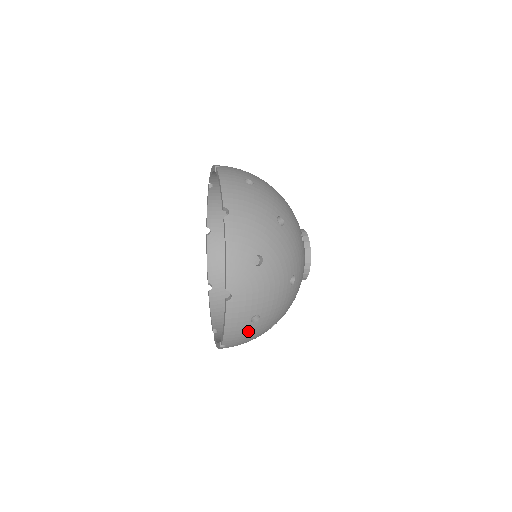
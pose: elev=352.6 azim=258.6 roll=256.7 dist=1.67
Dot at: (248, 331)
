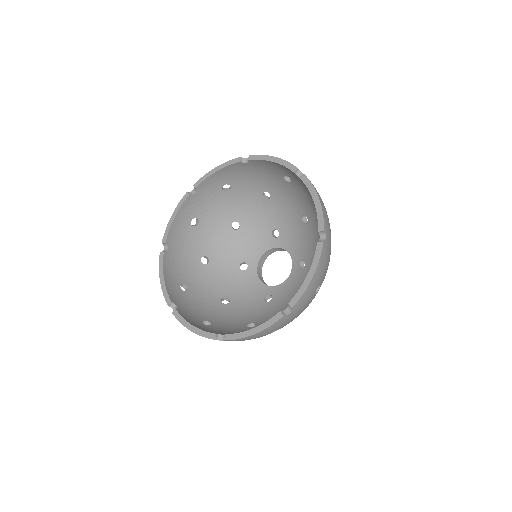
Dot at: occluded
